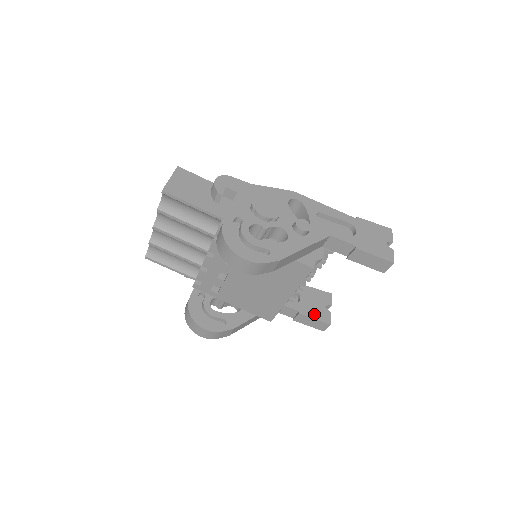
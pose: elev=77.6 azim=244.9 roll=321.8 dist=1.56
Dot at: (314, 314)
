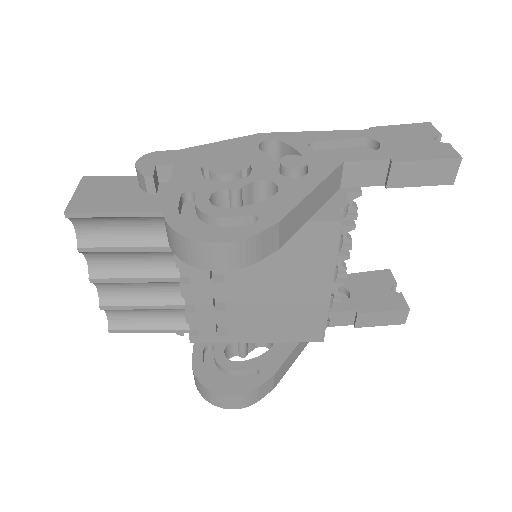
Dot at: (379, 305)
